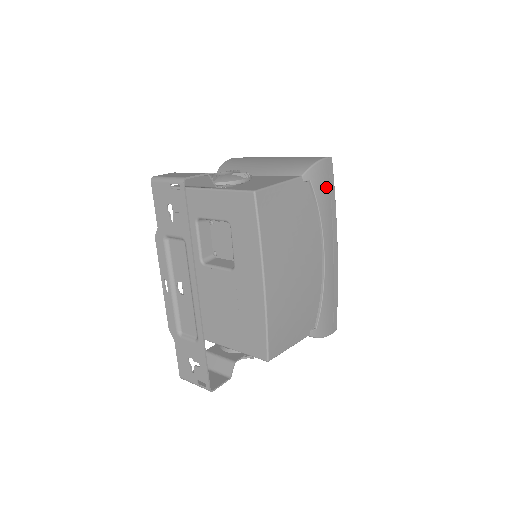
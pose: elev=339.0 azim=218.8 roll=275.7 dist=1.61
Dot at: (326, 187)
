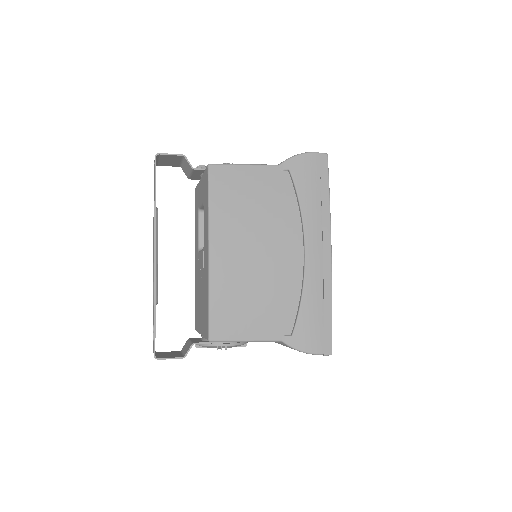
Dot at: (313, 180)
